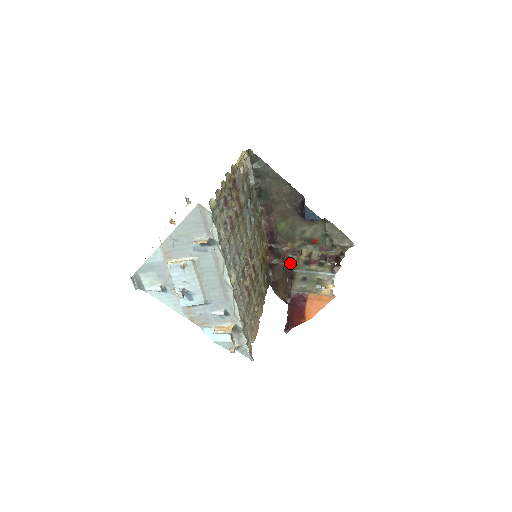
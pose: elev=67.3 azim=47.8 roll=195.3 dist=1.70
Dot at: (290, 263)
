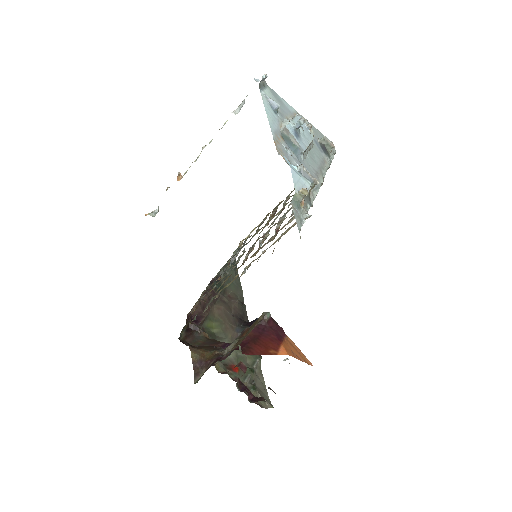
Dot at: occluded
